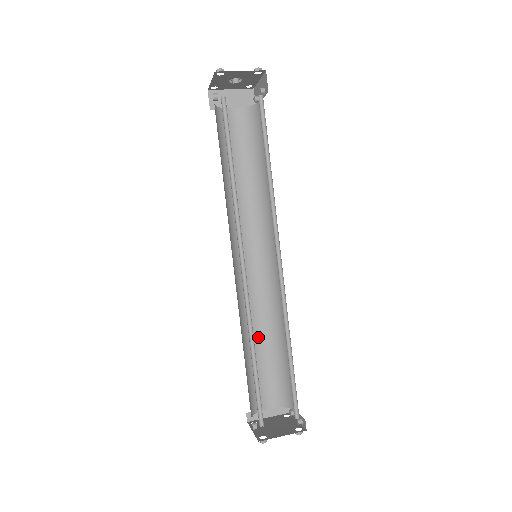
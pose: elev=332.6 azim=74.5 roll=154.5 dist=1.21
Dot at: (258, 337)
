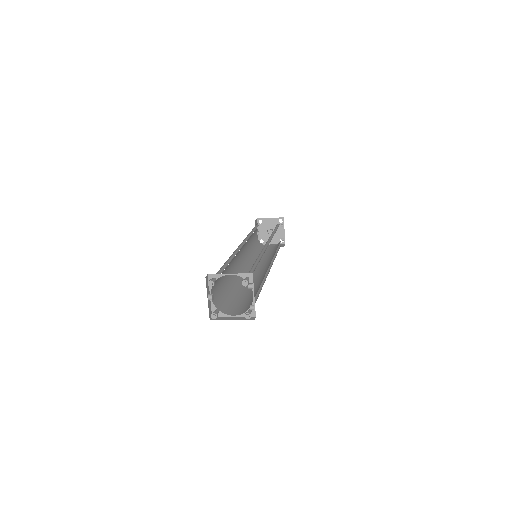
Dot at: (245, 292)
